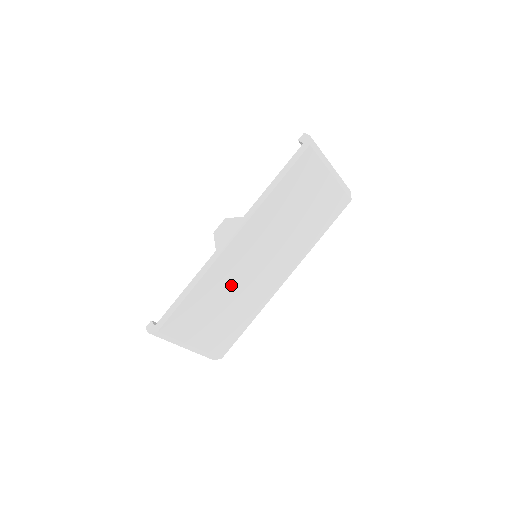
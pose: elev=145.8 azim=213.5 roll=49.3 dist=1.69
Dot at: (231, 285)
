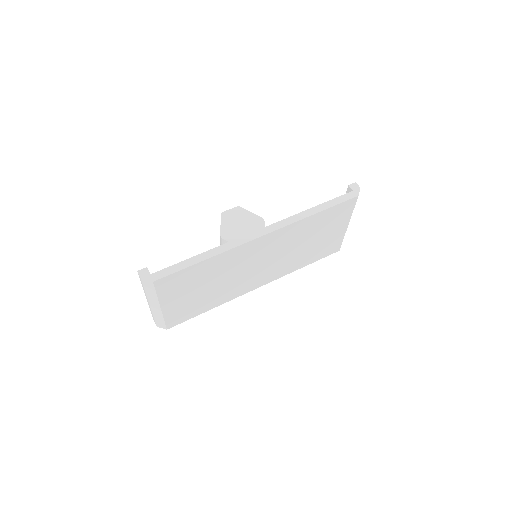
Dot at: (229, 271)
